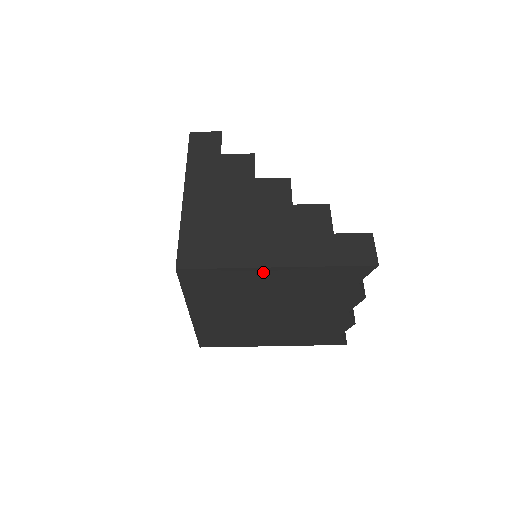
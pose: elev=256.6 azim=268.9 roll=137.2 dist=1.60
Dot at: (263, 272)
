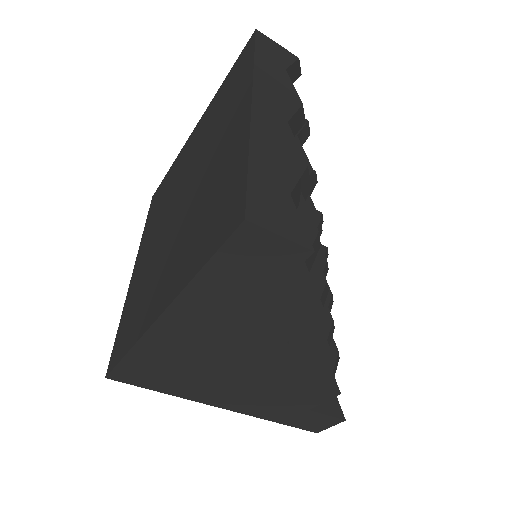
Dot at: occluded
